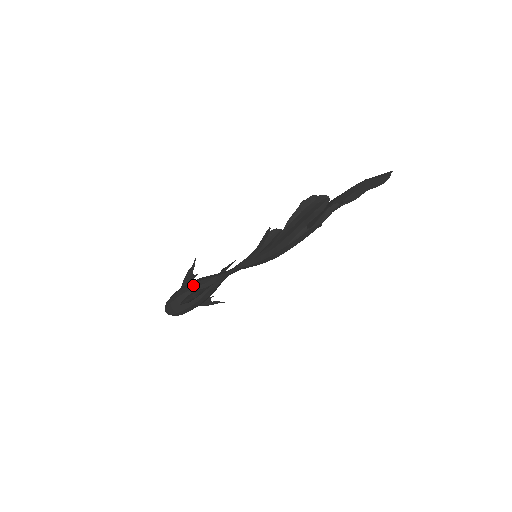
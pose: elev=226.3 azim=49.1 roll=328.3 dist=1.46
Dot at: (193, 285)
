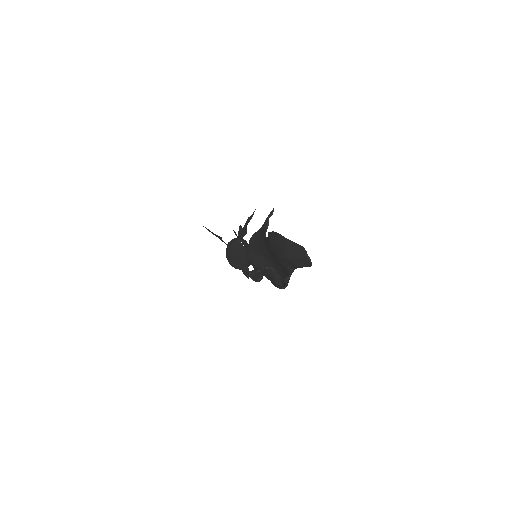
Dot at: (236, 266)
